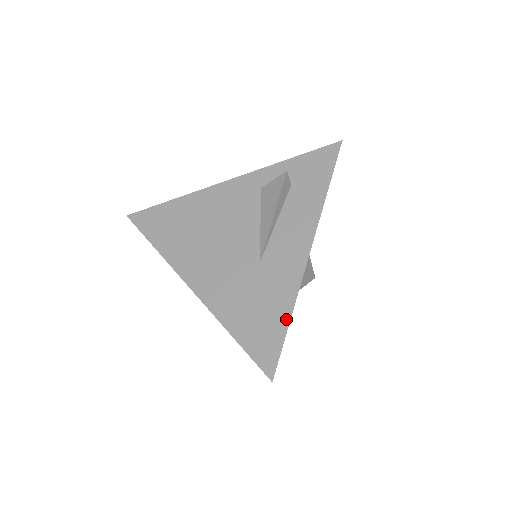
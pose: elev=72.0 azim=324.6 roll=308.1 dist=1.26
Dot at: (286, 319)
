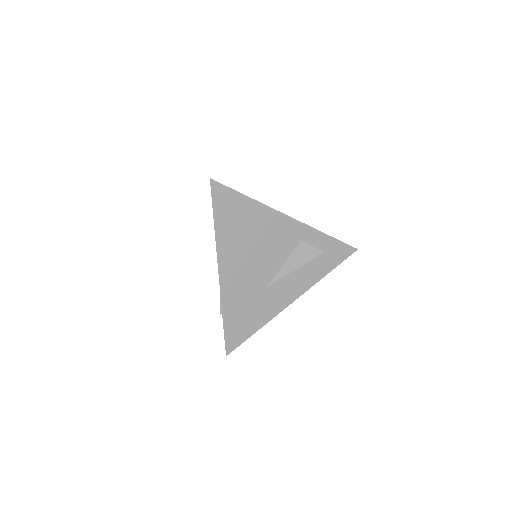
Dot at: (256, 329)
